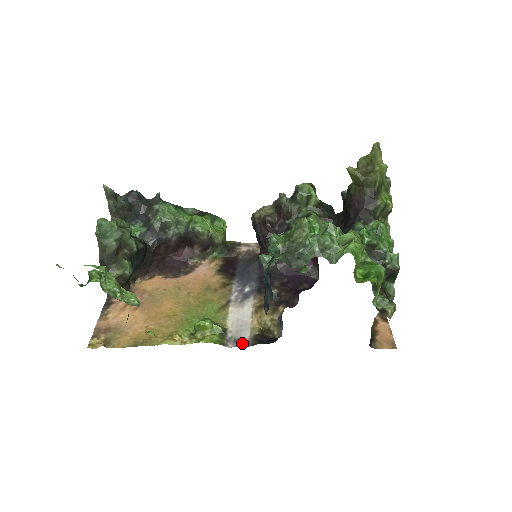
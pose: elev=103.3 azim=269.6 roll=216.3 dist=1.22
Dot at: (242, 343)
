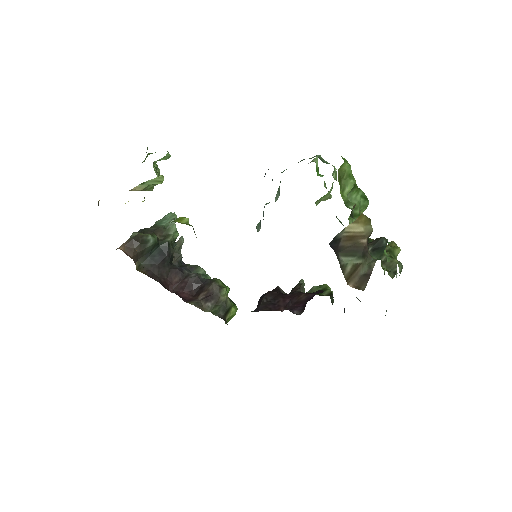
Dot at: occluded
